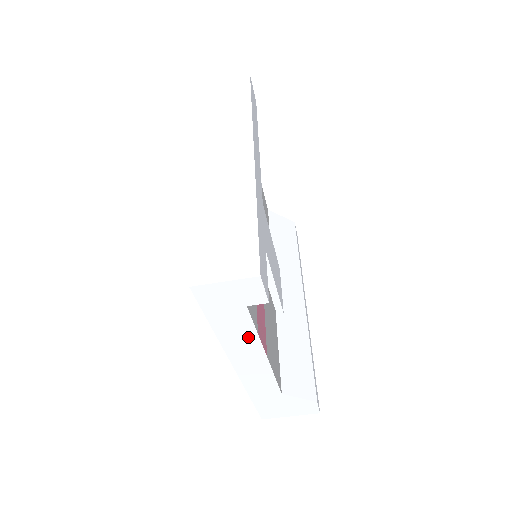
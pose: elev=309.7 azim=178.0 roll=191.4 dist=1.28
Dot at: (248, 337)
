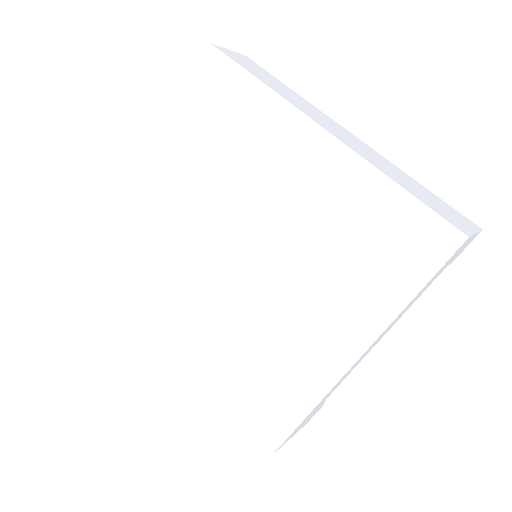
Dot at: (405, 311)
